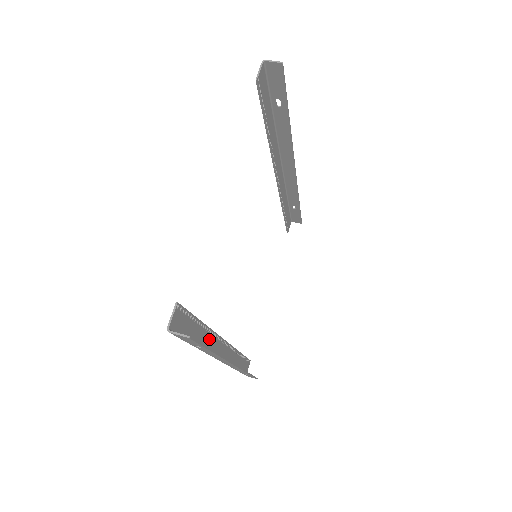
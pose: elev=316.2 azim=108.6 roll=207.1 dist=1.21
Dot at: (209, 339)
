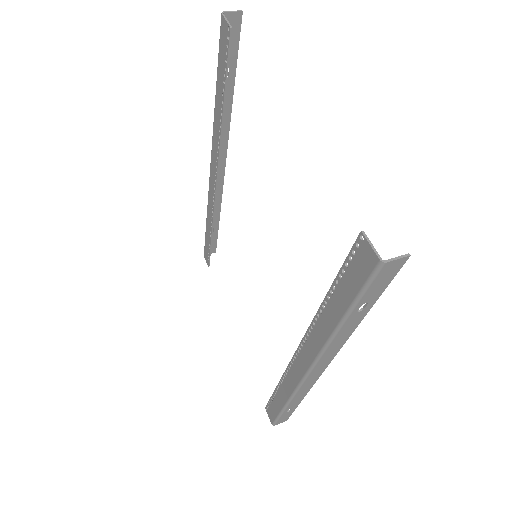
Dot at: (320, 329)
